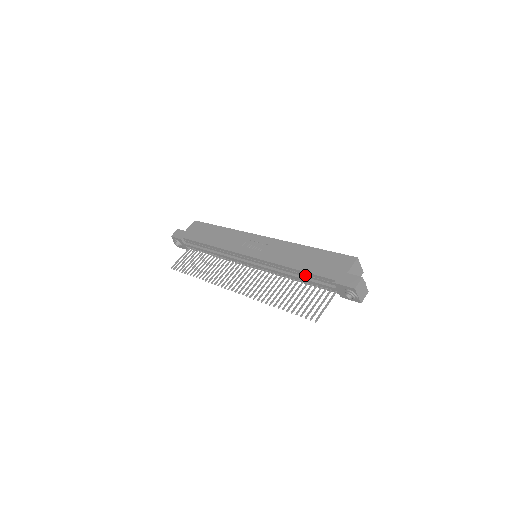
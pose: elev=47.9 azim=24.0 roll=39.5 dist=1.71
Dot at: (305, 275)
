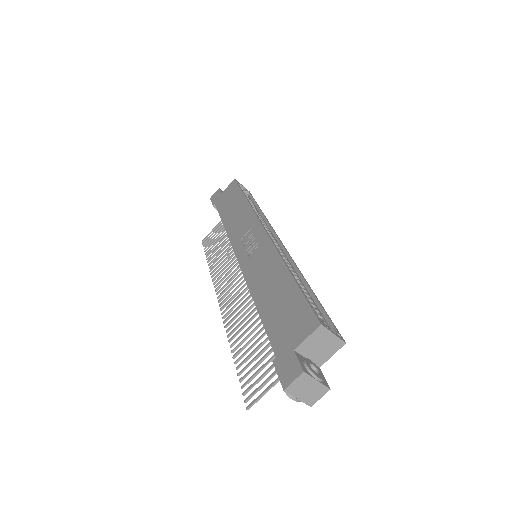
Dot at: occluded
